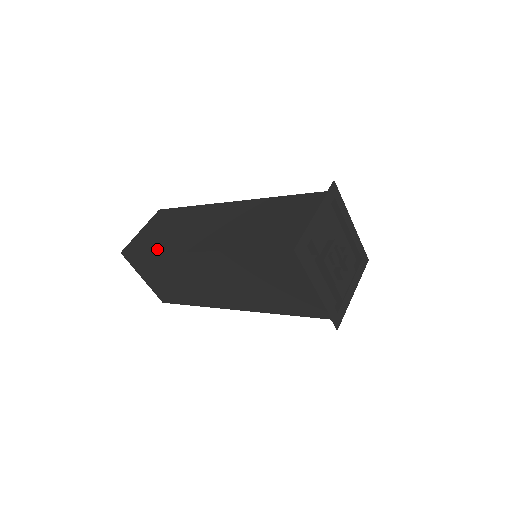
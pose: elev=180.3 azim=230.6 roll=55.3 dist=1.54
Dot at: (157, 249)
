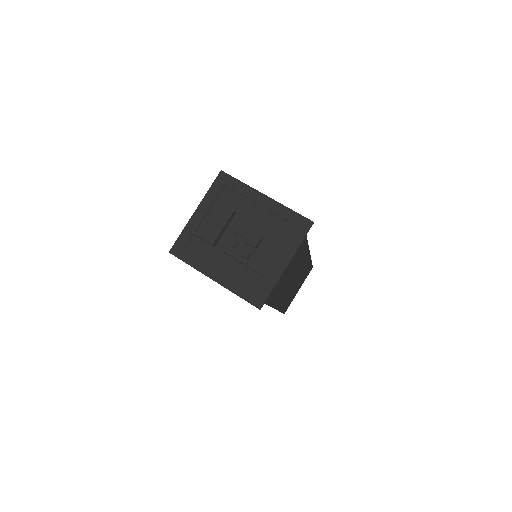
Dot at: occluded
